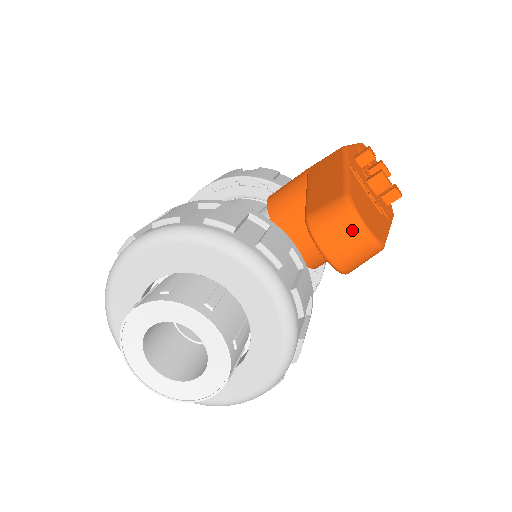
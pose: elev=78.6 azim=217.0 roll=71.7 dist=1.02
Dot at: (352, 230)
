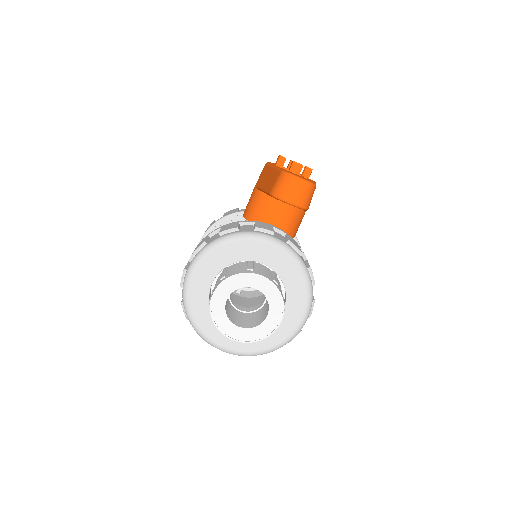
Dot at: (295, 183)
